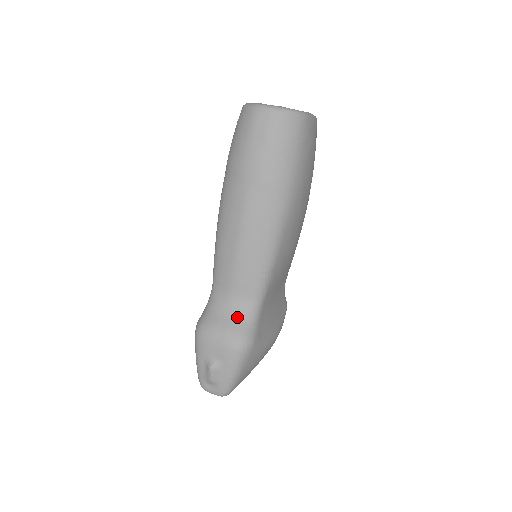
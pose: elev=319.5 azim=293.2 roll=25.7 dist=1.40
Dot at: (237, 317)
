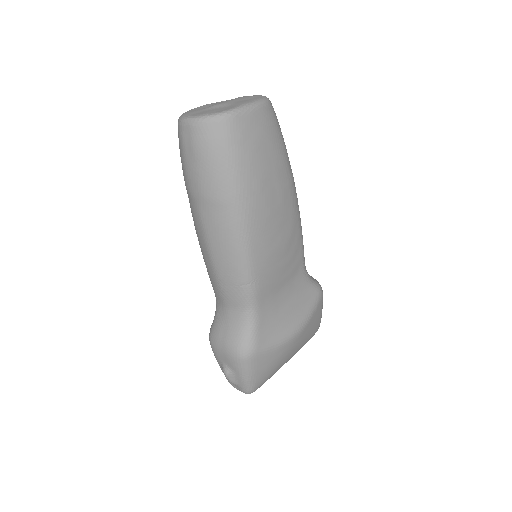
Dot at: (234, 326)
